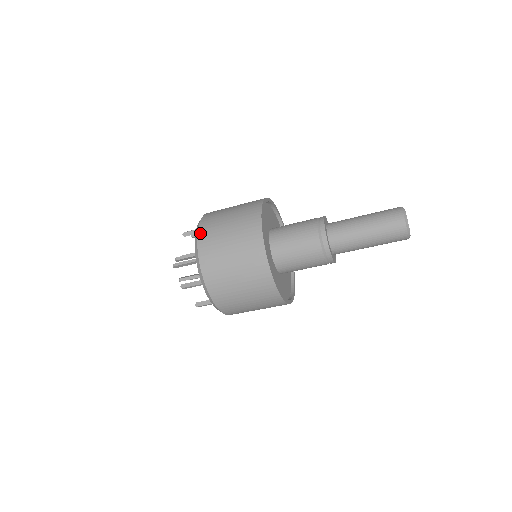
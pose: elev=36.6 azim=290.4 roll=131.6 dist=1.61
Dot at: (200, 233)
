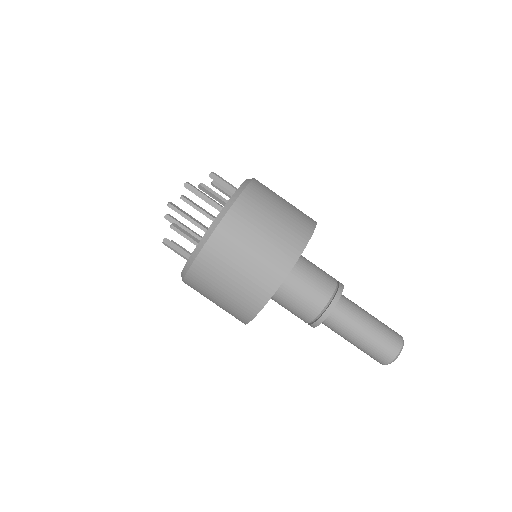
Dot at: (257, 180)
